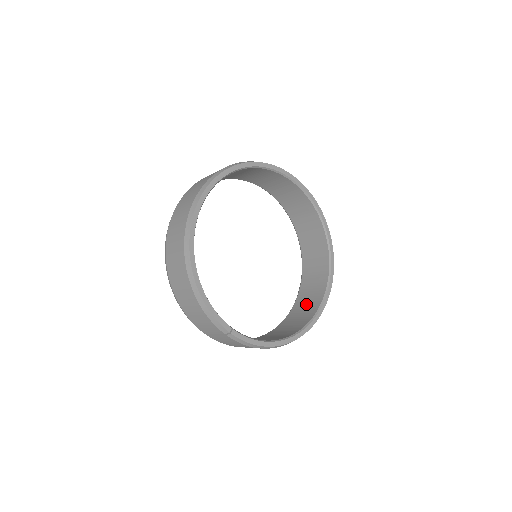
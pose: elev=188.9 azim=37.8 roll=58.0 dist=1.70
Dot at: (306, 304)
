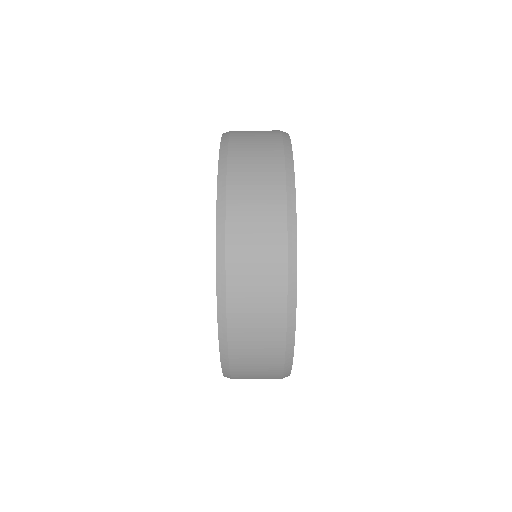
Dot at: occluded
